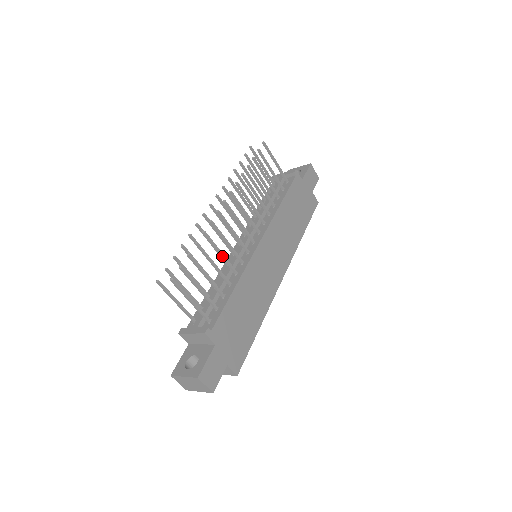
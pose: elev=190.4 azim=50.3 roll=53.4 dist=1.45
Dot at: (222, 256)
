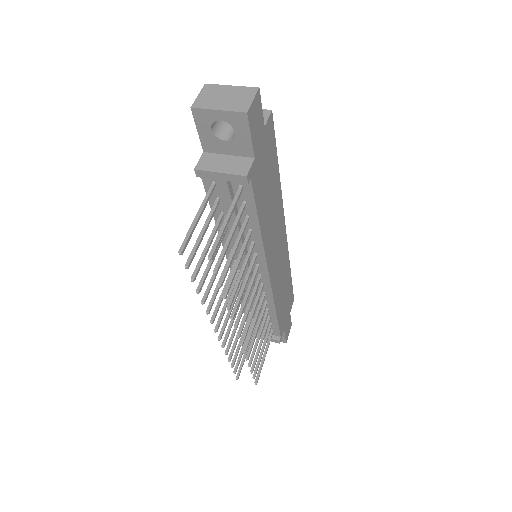
Dot at: (258, 328)
